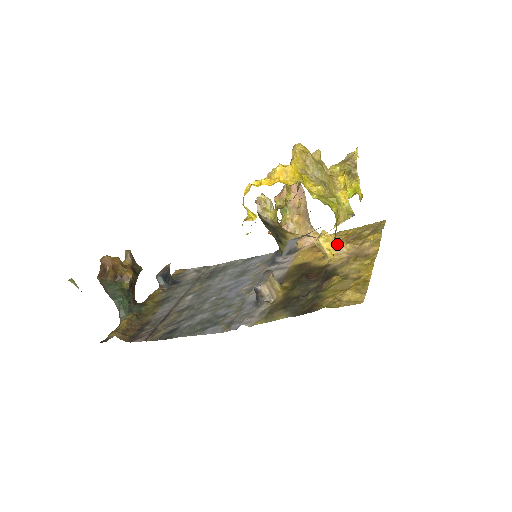
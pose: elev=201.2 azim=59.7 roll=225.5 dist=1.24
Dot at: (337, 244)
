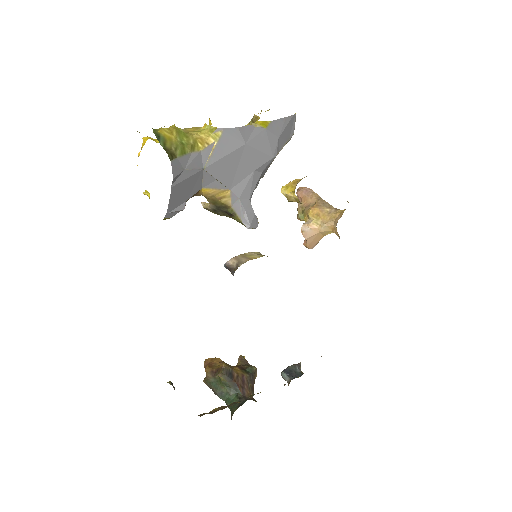
Dot at: (298, 182)
